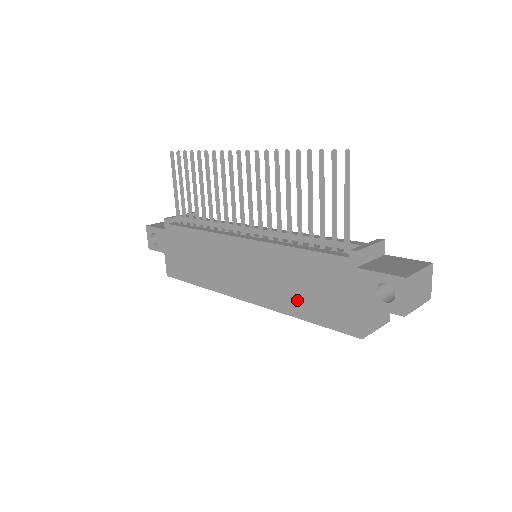
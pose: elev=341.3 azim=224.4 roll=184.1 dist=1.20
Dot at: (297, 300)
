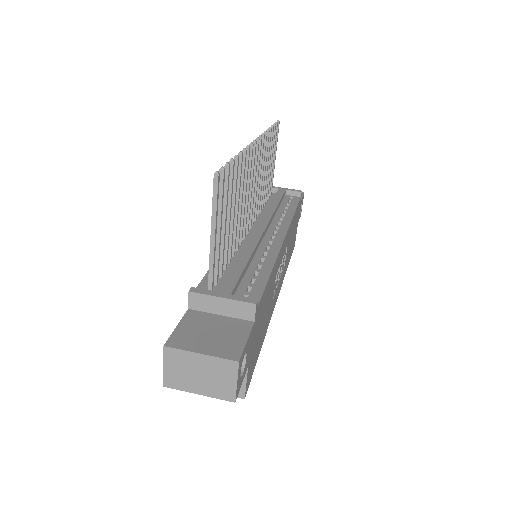
Dot at: occluded
